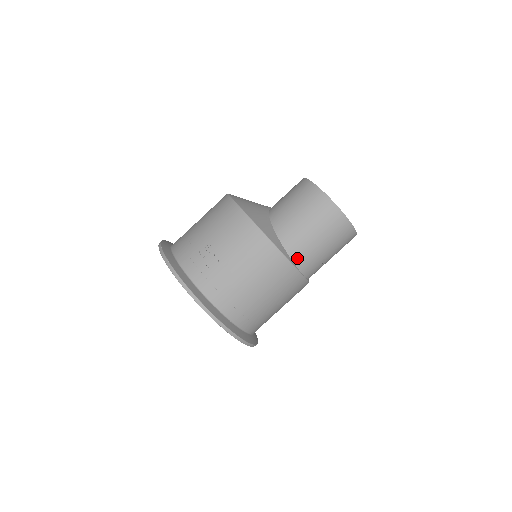
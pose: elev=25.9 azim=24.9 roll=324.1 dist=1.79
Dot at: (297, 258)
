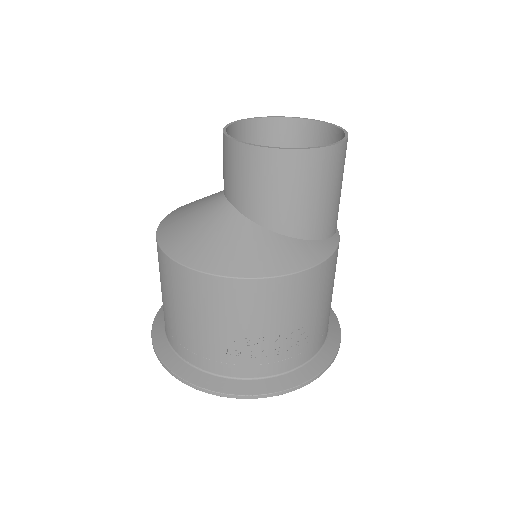
Dot at: (336, 226)
